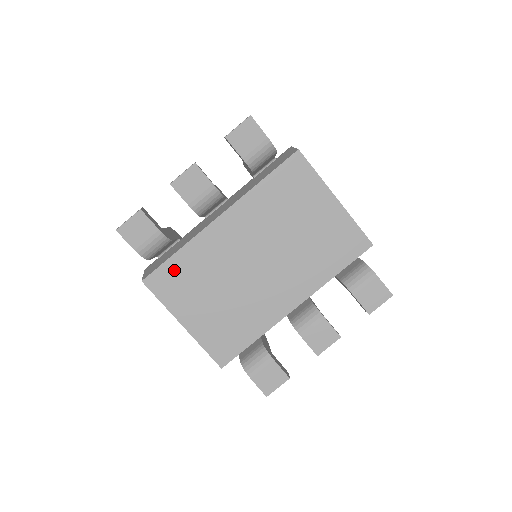
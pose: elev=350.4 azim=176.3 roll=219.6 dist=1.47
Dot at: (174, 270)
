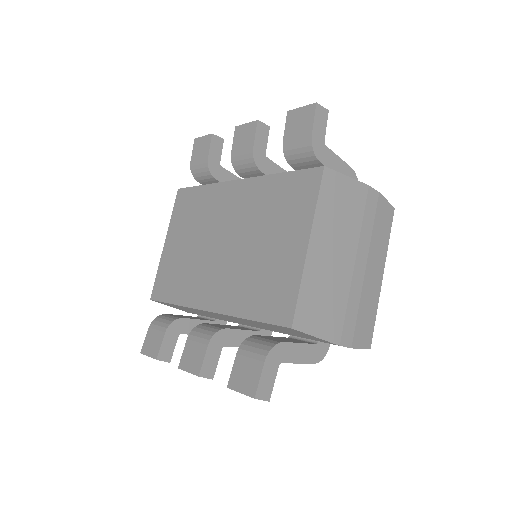
Dot at: (192, 197)
